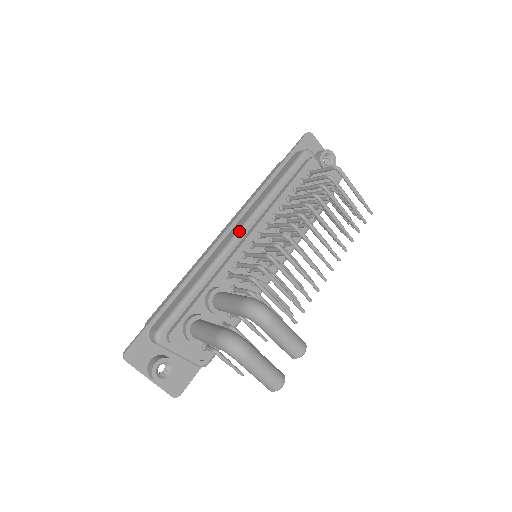
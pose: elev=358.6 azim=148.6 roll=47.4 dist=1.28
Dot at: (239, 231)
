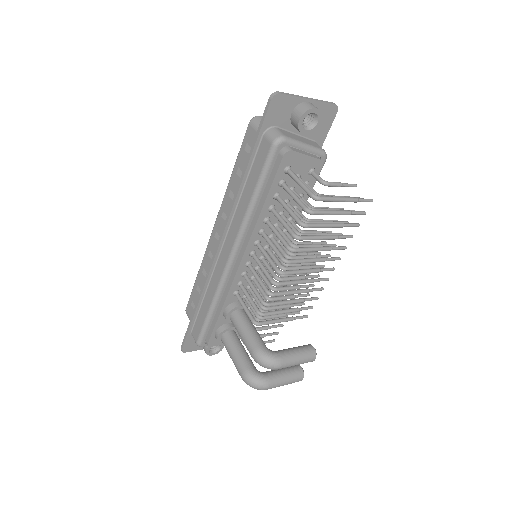
Dot at: (230, 258)
